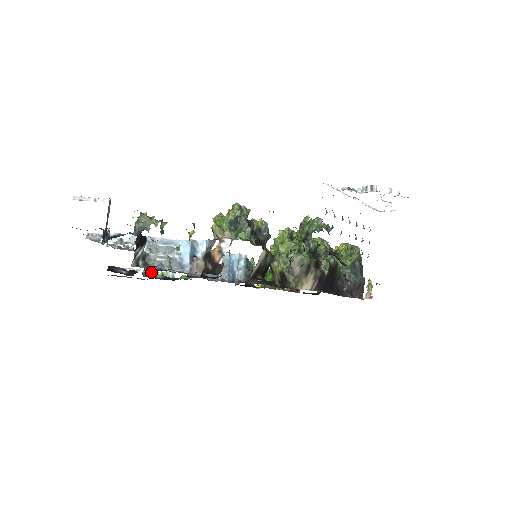
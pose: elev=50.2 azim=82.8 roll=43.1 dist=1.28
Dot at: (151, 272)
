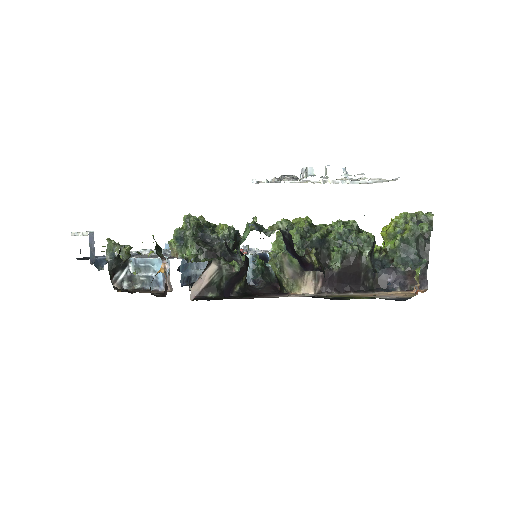
Dot at: occluded
